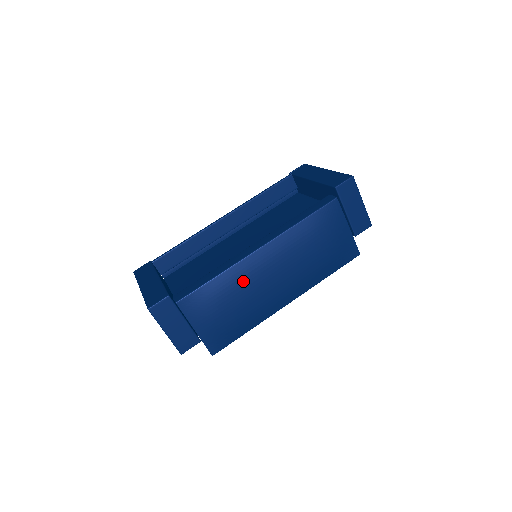
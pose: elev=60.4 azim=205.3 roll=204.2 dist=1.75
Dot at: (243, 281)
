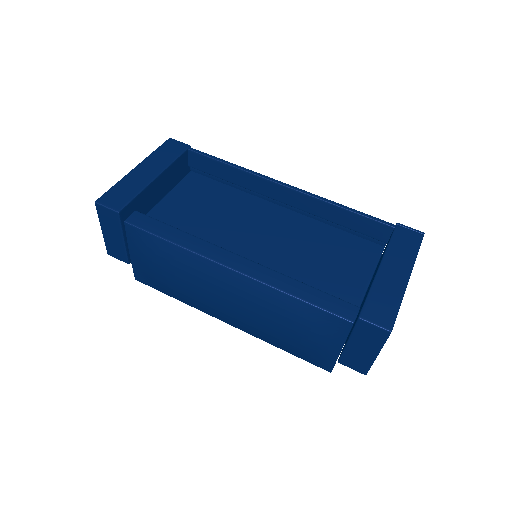
Dot at: (194, 272)
